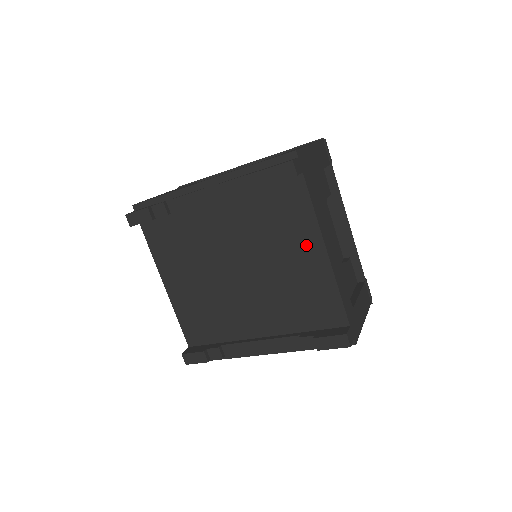
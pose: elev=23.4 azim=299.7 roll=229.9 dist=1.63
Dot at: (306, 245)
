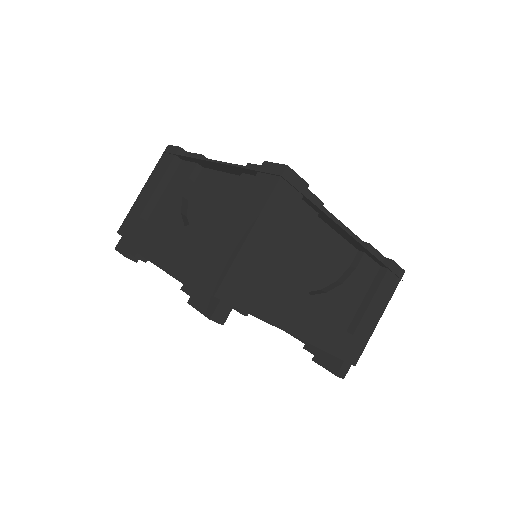
Dot at: occluded
